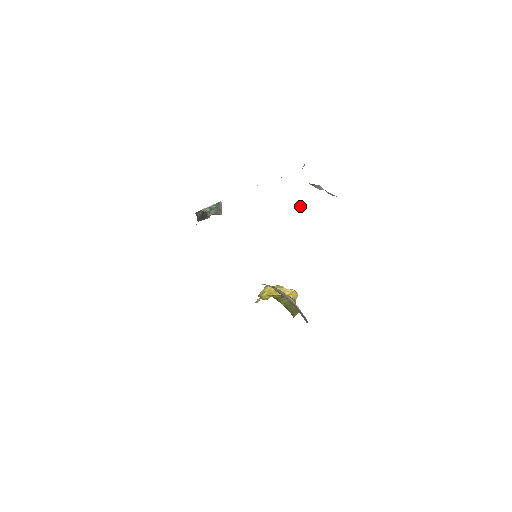
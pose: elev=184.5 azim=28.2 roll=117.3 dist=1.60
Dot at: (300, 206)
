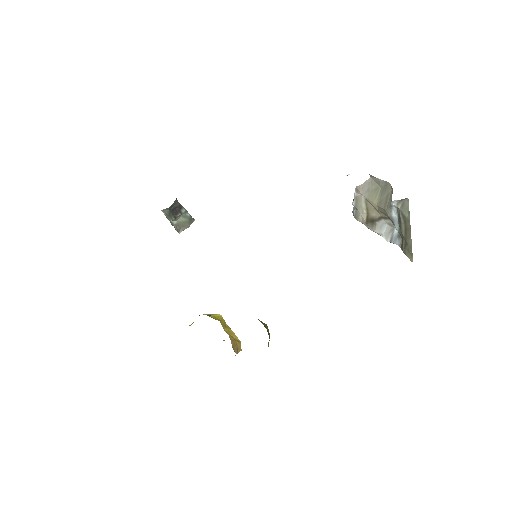
Dot at: (401, 203)
